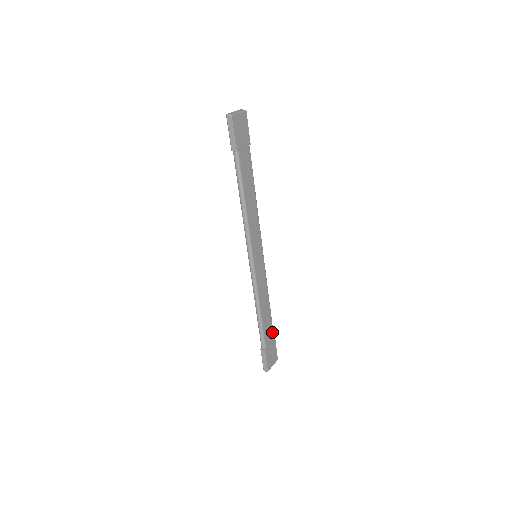
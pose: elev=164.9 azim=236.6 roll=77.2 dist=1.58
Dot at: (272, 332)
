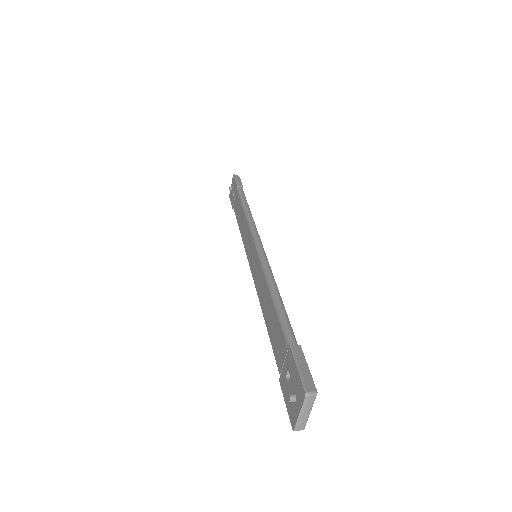
Dot at: occluded
